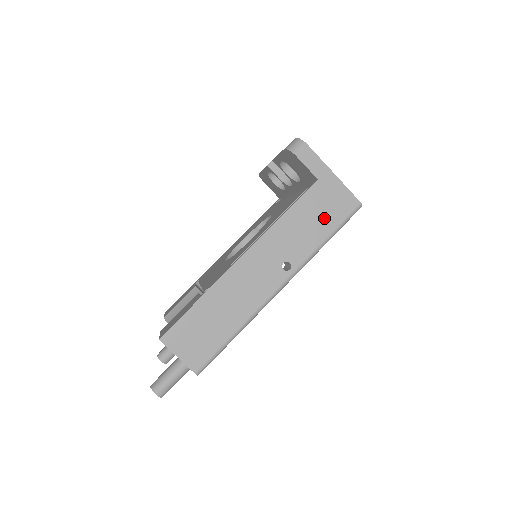
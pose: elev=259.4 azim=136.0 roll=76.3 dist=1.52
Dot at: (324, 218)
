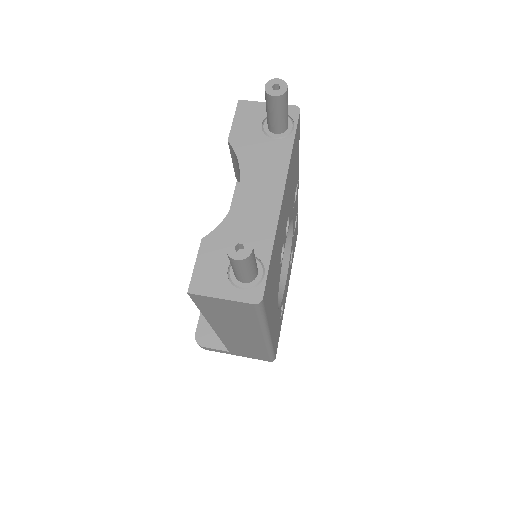
Dot at: occluded
